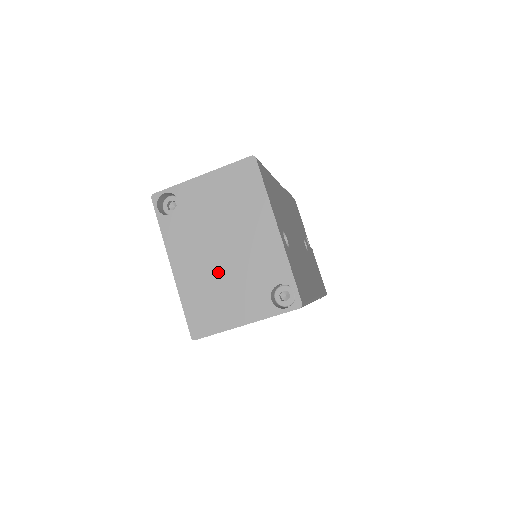
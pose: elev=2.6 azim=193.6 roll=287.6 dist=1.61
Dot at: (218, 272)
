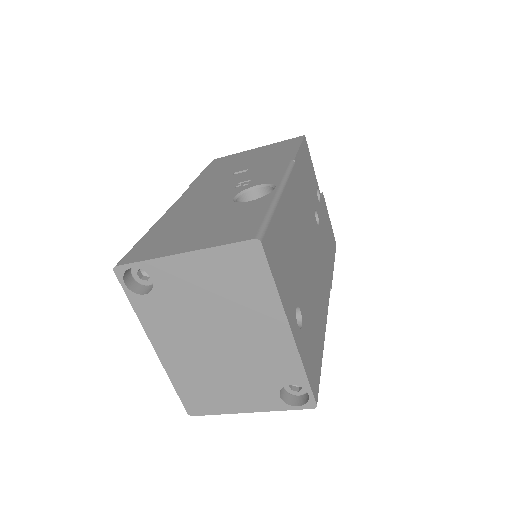
Dot at: (214, 363)
